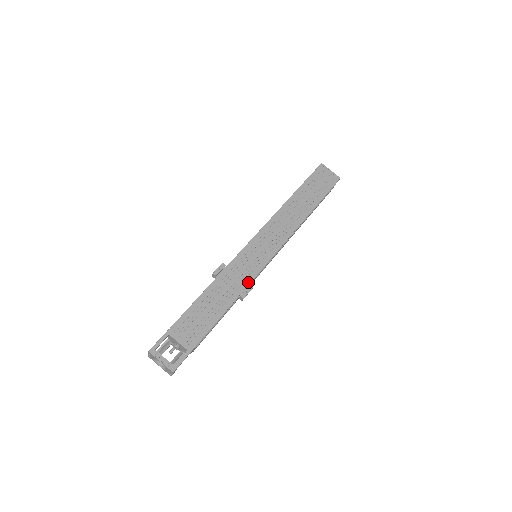
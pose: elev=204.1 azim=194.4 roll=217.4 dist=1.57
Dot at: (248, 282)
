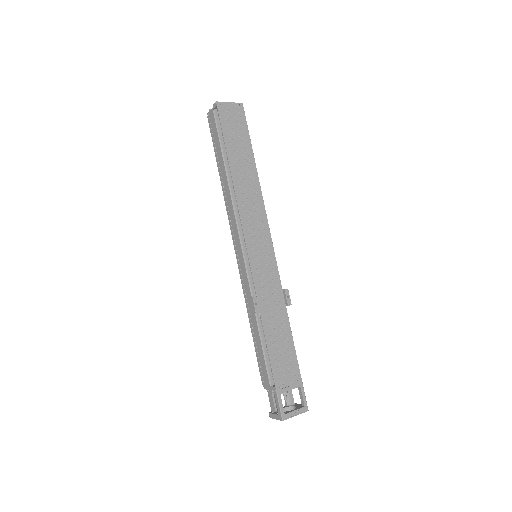
Dot at: (280, 288)
